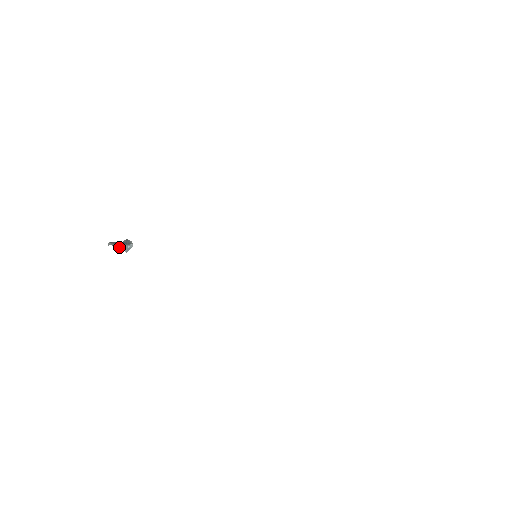
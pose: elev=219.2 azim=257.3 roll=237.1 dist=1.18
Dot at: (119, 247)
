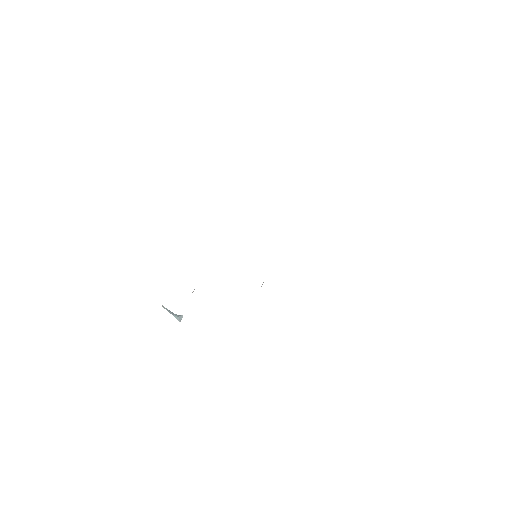
Dot at: (172, 314)
